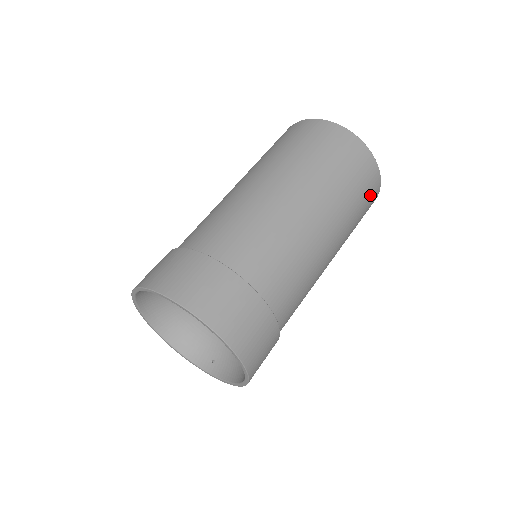
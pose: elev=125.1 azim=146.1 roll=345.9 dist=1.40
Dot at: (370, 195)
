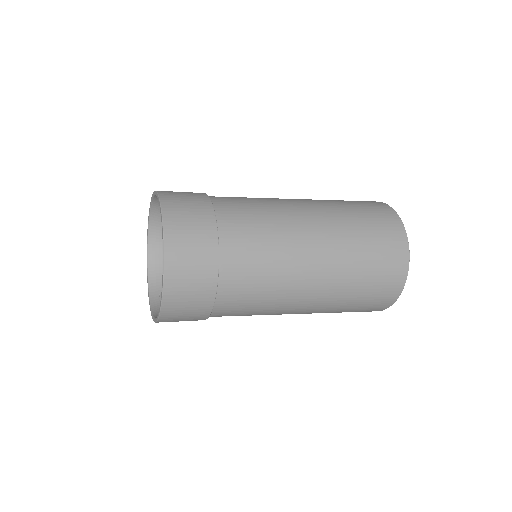
Dot at: (380, 296)
